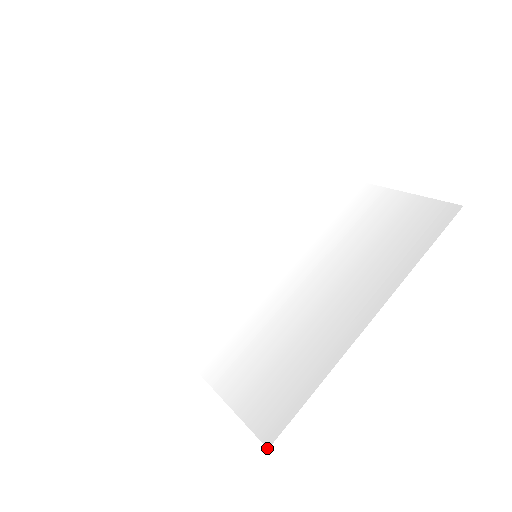
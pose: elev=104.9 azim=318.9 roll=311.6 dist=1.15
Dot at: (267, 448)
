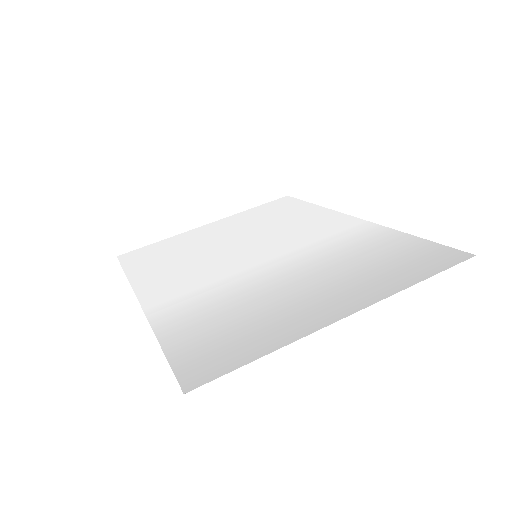
Dot at: (183, 393)
